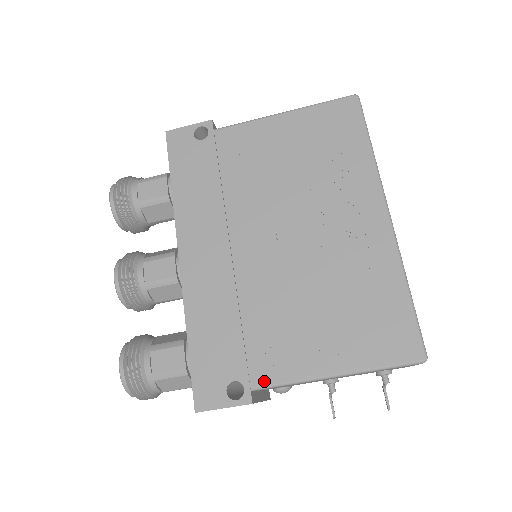
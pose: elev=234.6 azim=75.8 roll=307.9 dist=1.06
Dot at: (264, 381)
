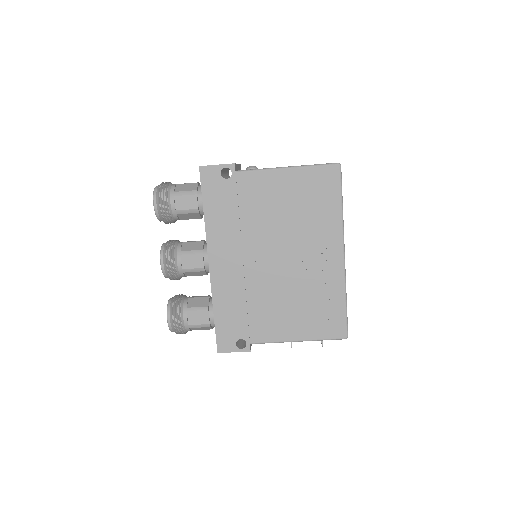
Dot at: (258, 340)
